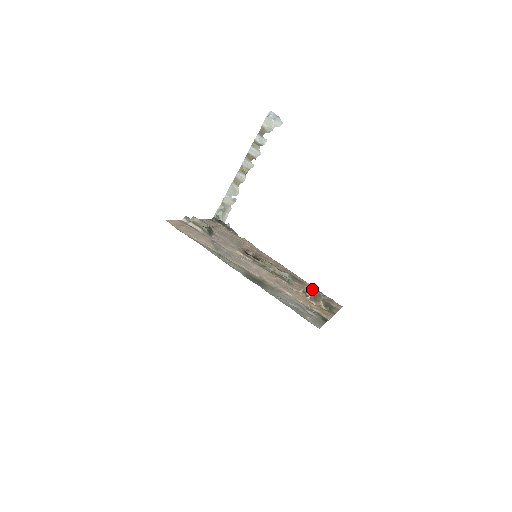
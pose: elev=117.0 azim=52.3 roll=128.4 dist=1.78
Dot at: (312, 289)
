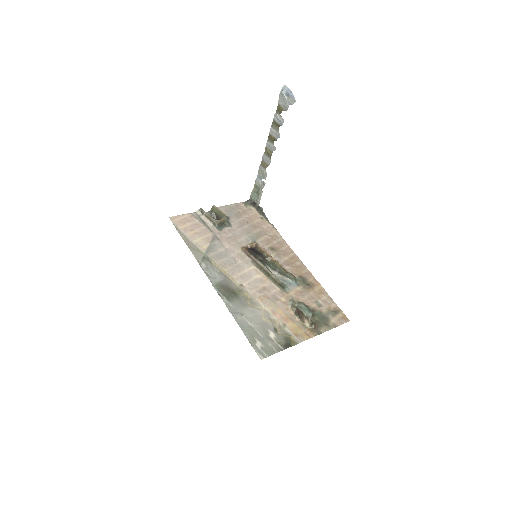
Dot at: (319, 295)
